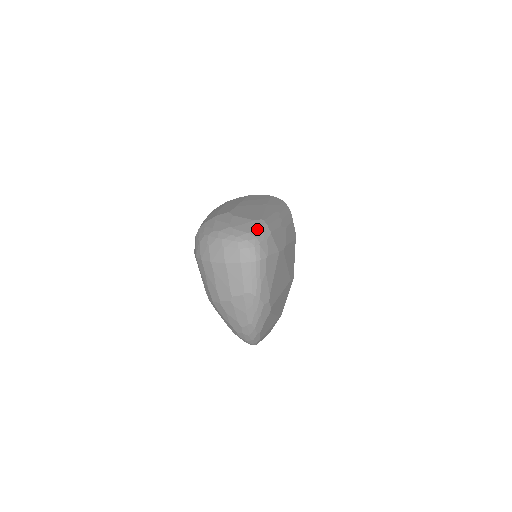
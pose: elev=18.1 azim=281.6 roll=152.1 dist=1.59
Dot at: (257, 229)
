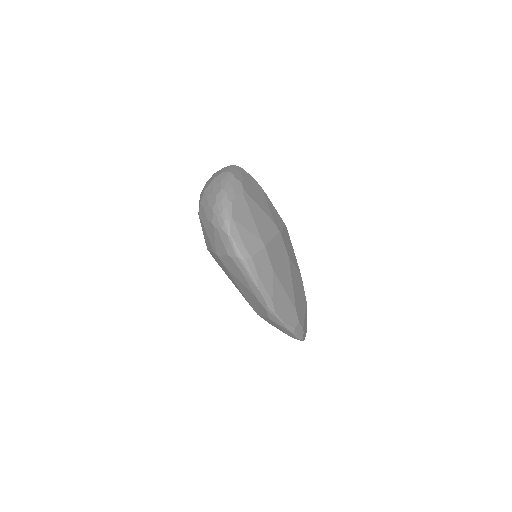
Dot at: occluded
